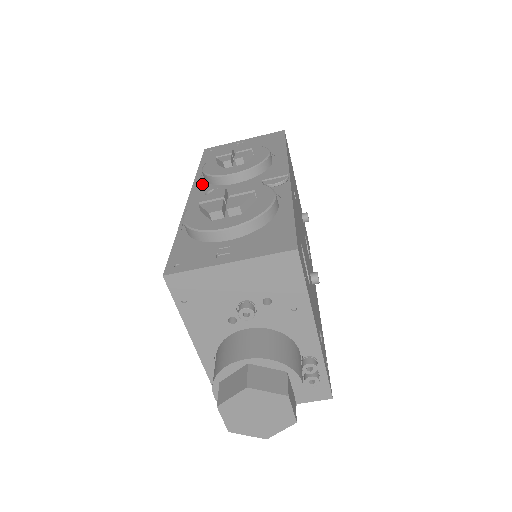
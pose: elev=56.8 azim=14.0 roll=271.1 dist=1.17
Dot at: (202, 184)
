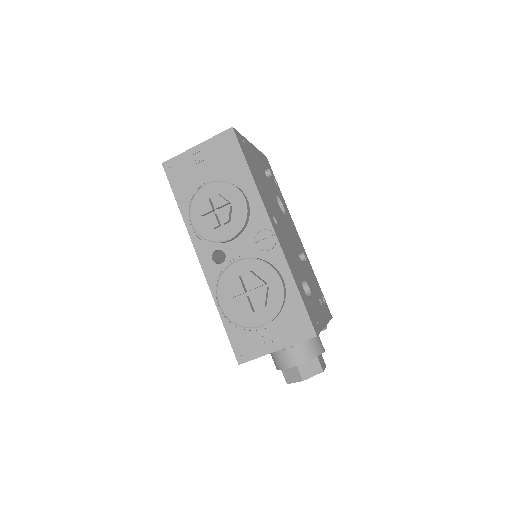
Dot at: (200, 241)
